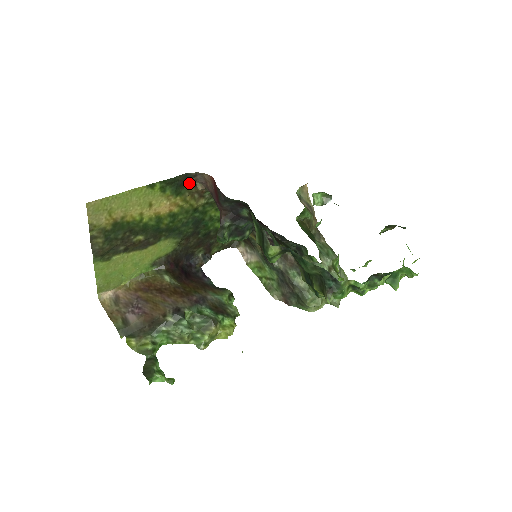
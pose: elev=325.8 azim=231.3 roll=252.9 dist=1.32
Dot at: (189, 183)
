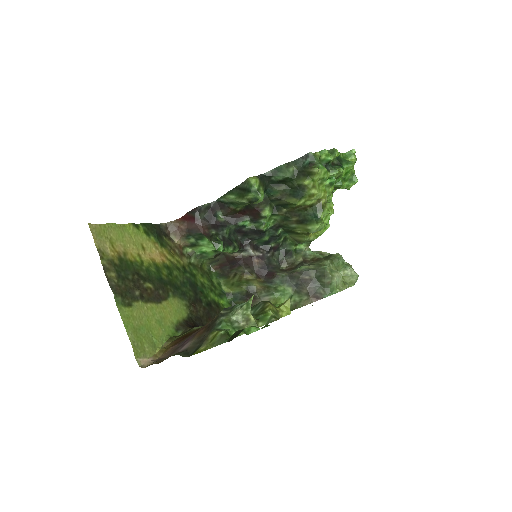
Dot at: (165, 238)
